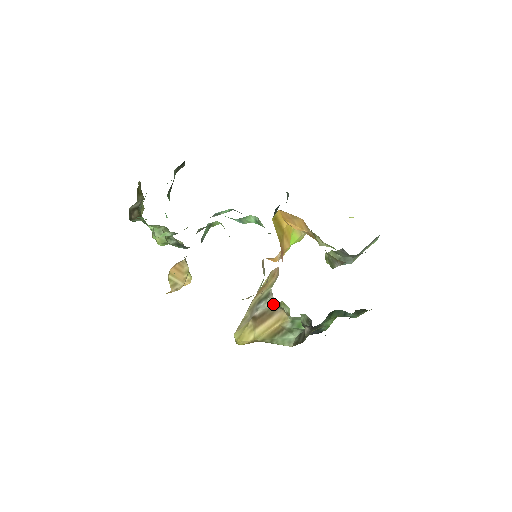
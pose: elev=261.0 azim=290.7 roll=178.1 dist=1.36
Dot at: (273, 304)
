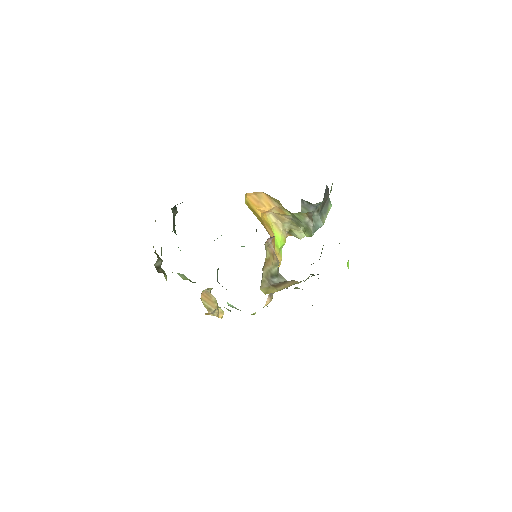
Dot at: (285, 280)
